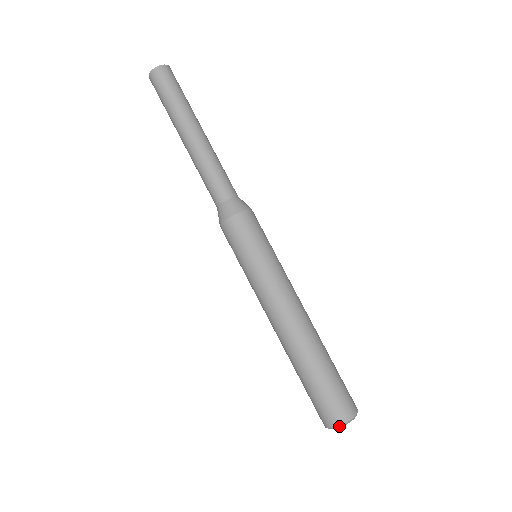
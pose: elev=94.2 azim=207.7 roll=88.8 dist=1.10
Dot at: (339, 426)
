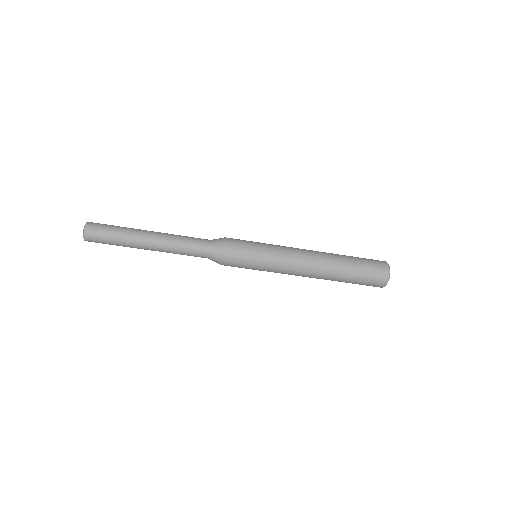
Dot at: occluded
